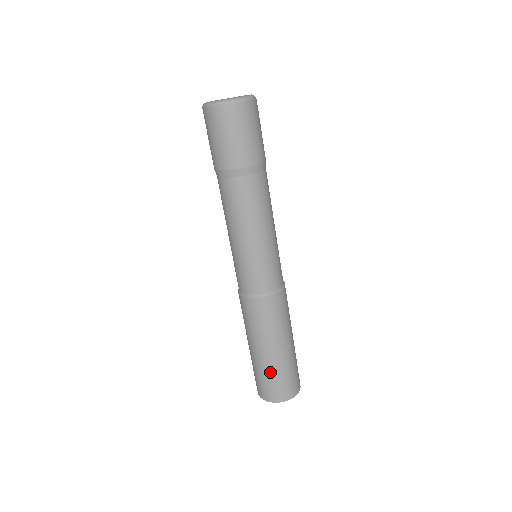
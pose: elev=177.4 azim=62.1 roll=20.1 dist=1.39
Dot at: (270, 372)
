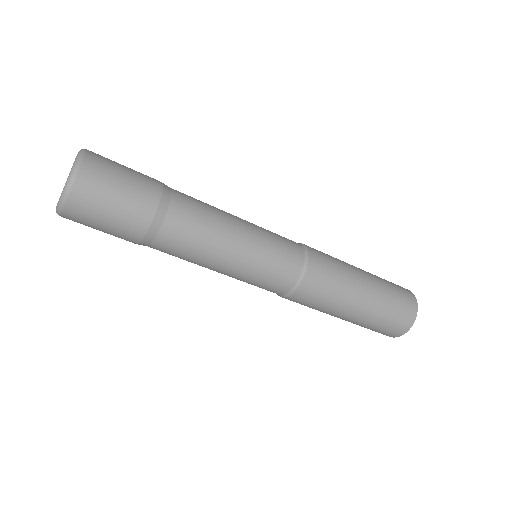
Dot at: (365, 326)
